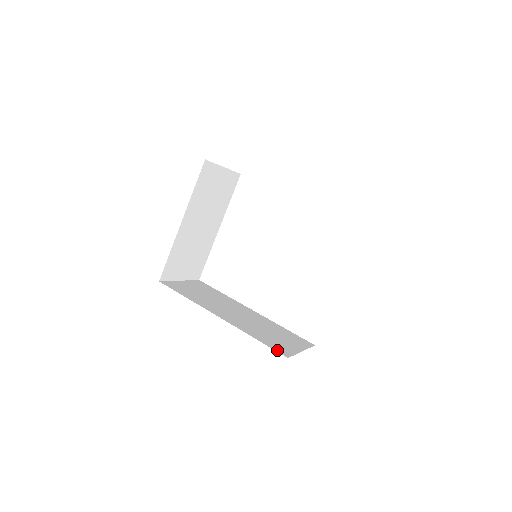
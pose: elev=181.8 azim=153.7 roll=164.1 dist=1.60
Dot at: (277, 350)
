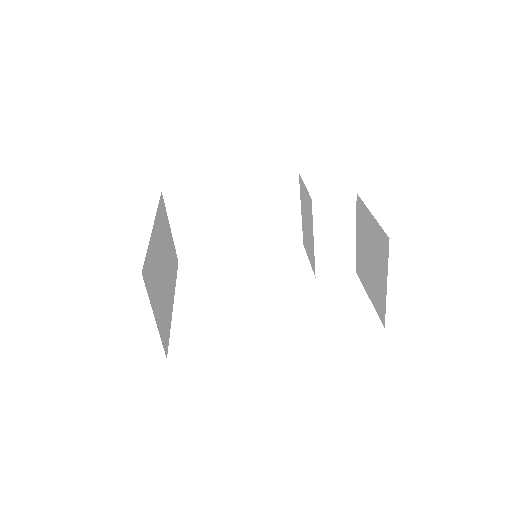
Dot at: occluded
